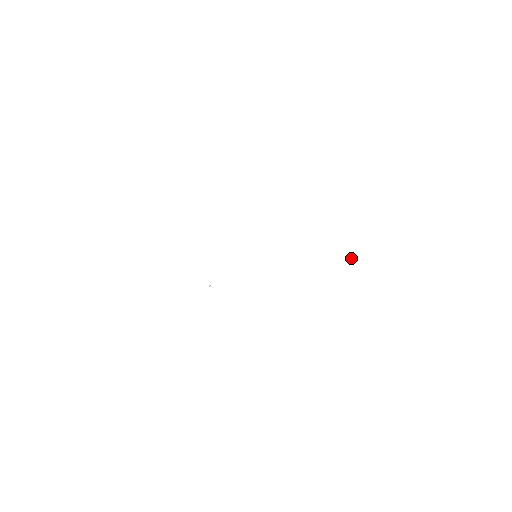
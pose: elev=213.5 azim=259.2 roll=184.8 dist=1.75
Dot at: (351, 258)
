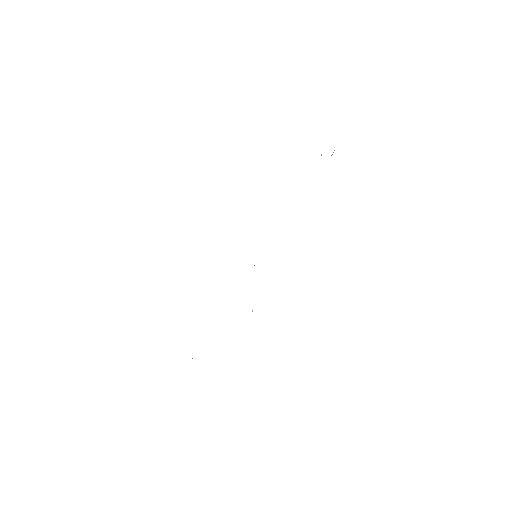
Dot at: occluded
